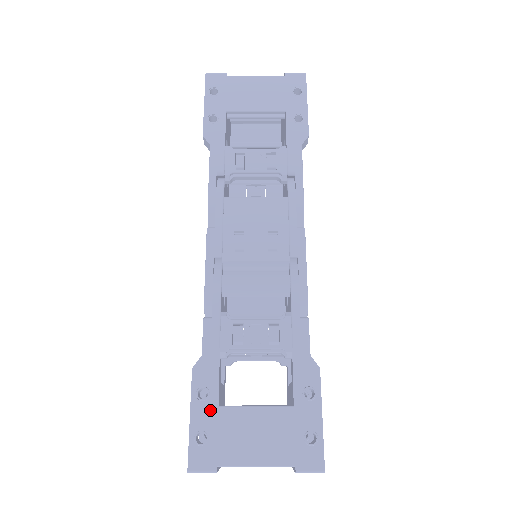
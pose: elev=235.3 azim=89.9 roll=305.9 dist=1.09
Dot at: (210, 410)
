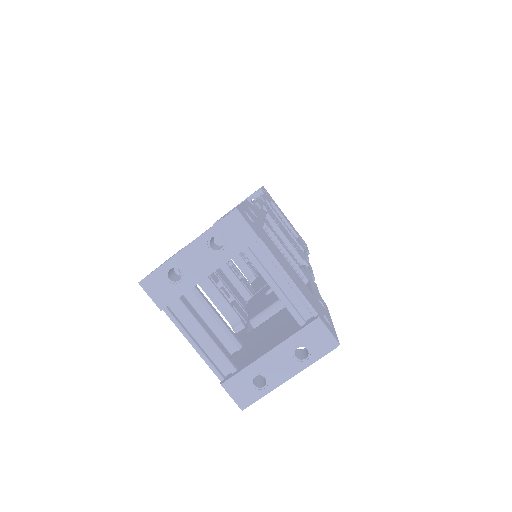
Dot at: (257, 221)
